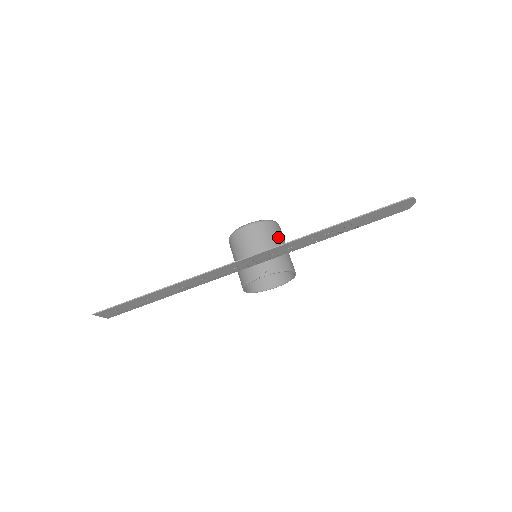
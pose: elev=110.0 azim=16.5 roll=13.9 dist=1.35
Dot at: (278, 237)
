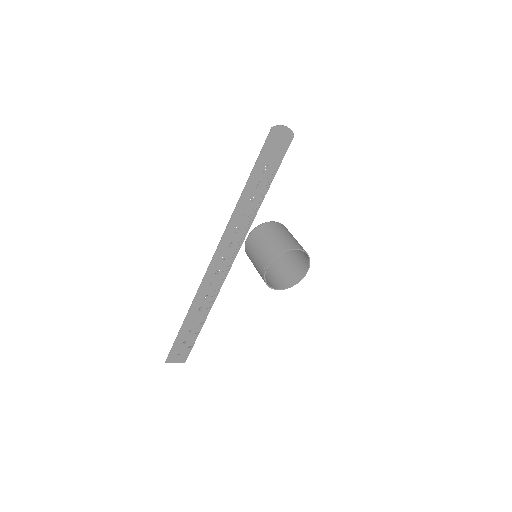
Dot at: (272, 231)
